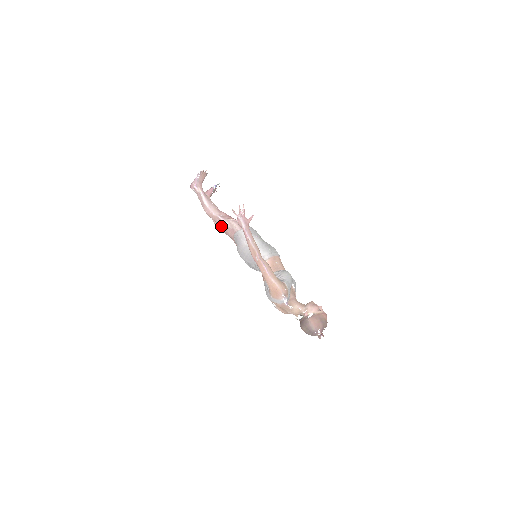
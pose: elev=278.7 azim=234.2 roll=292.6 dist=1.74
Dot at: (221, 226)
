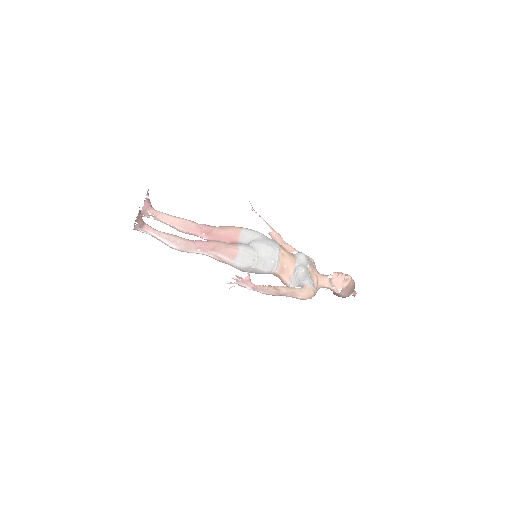
Dot at: occluded
